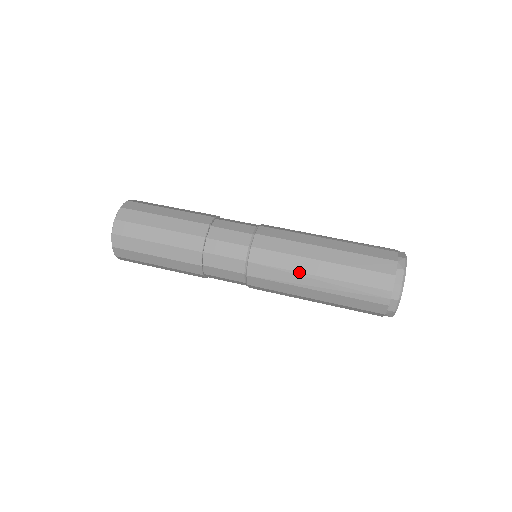
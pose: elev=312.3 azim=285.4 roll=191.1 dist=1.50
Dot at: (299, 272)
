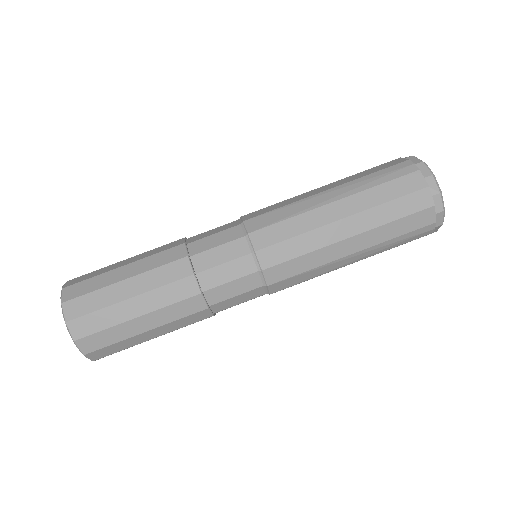
Dot at: (330, 262)
